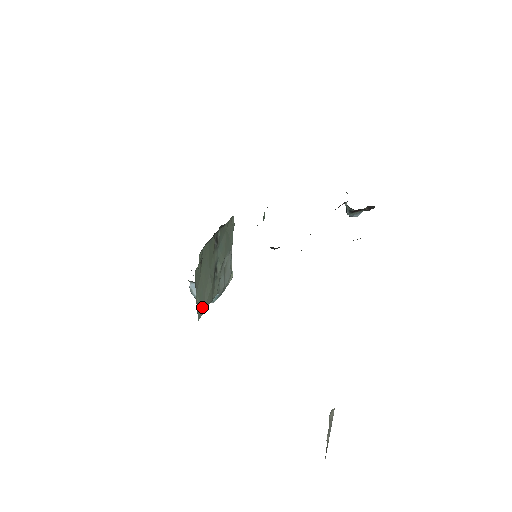
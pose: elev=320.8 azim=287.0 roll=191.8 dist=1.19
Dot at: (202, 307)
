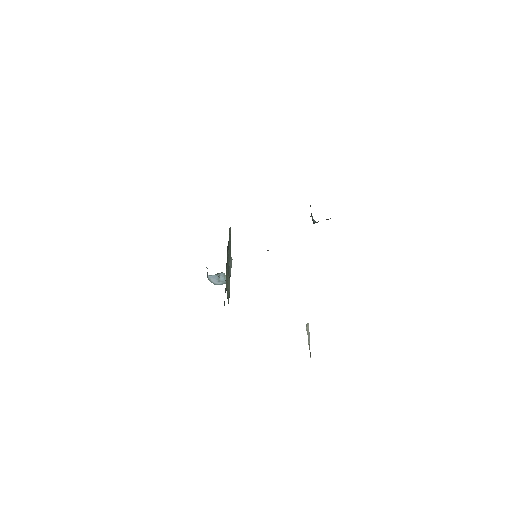
Dot at: (229, 297)
